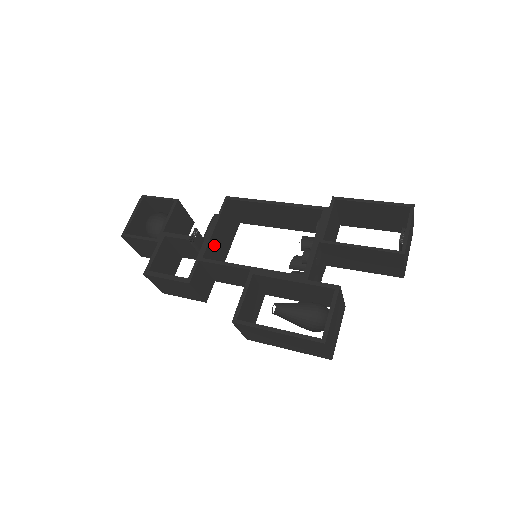
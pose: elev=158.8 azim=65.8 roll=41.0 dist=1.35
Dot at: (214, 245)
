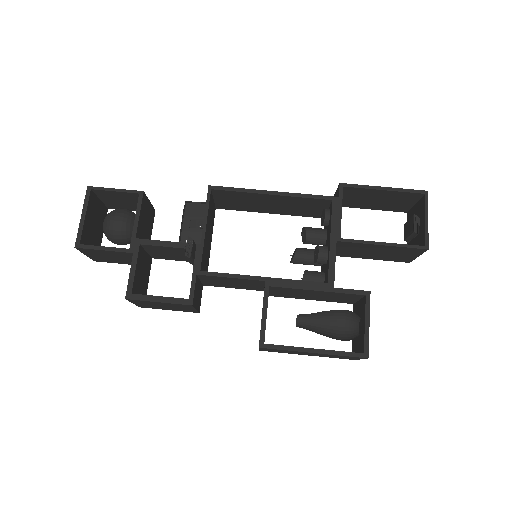
Dot at: (205, 249)
